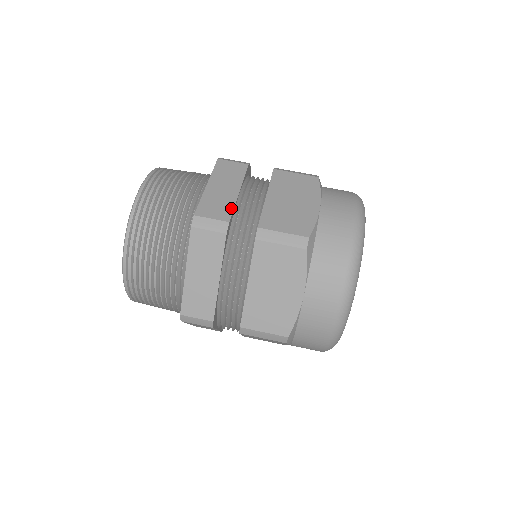
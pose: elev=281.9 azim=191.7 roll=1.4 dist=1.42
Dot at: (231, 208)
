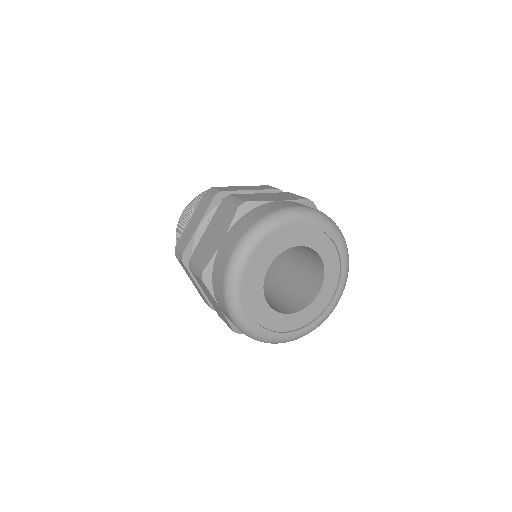
Dot at: (233, 190)
